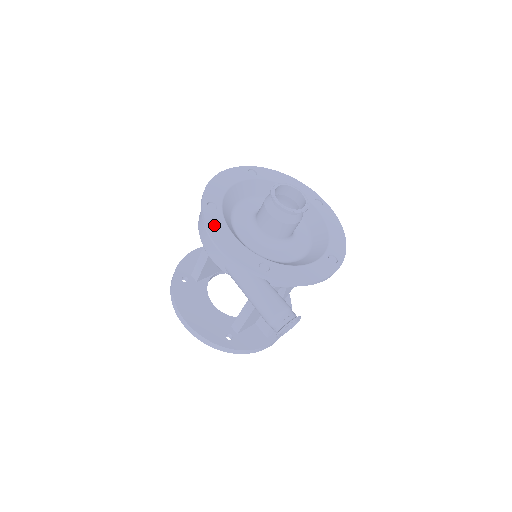
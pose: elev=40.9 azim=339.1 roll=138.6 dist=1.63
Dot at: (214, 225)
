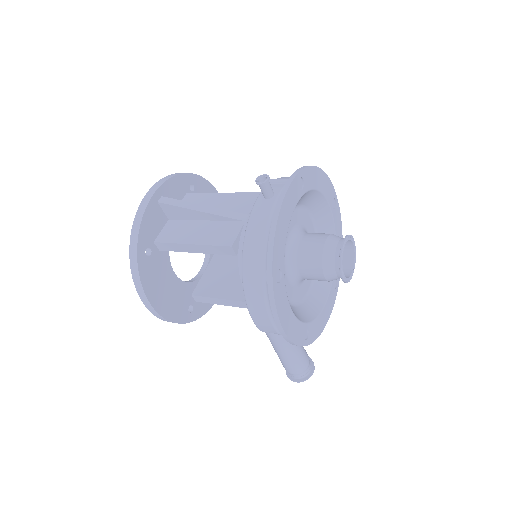
Dot at: (281, 308)
